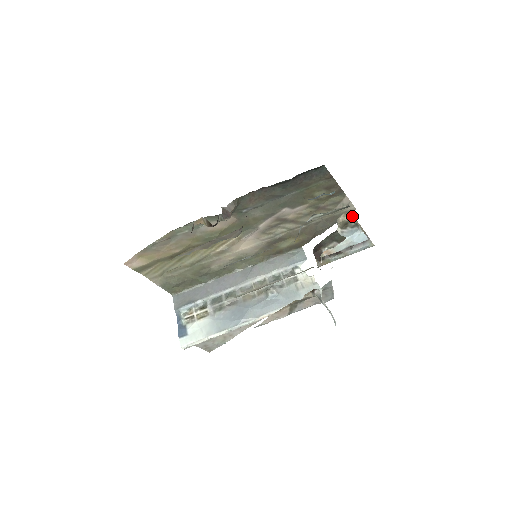
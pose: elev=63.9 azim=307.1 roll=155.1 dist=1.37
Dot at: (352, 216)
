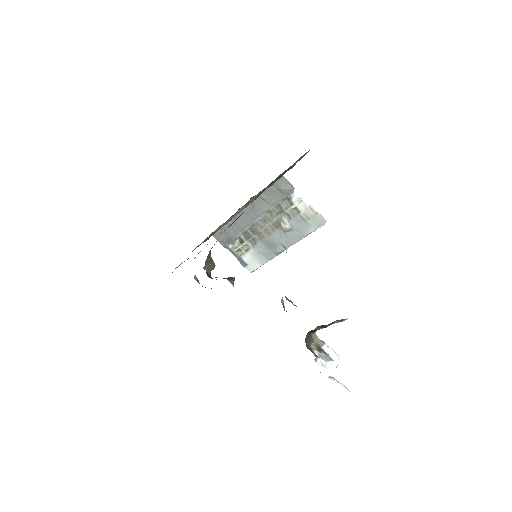
Dot at: (320, 348)
